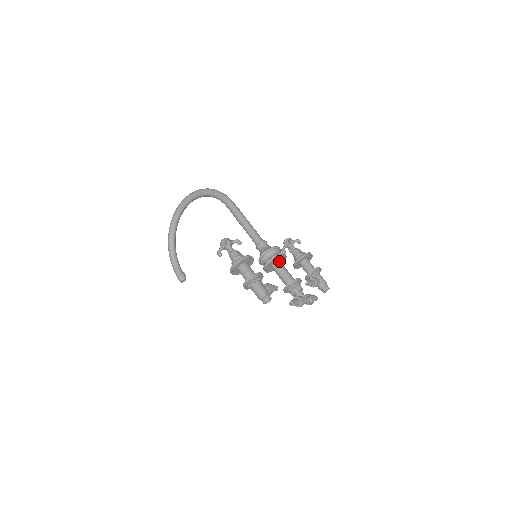
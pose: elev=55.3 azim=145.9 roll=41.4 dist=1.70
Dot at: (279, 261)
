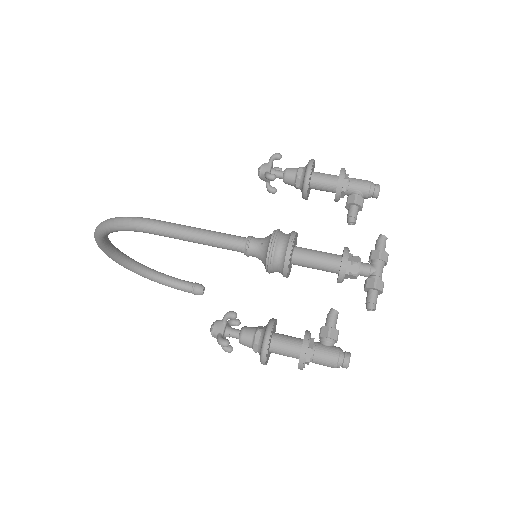
Dot at: (294, 253)
